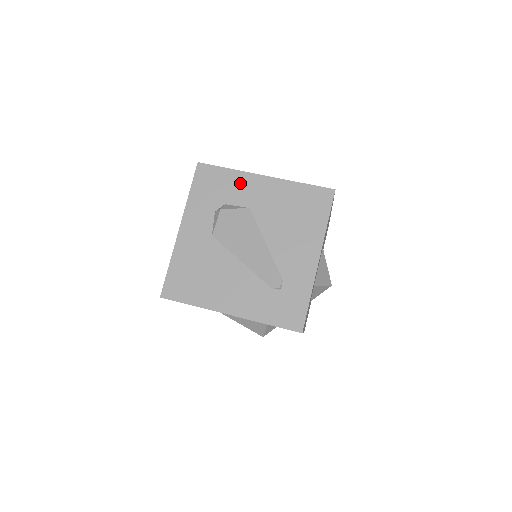
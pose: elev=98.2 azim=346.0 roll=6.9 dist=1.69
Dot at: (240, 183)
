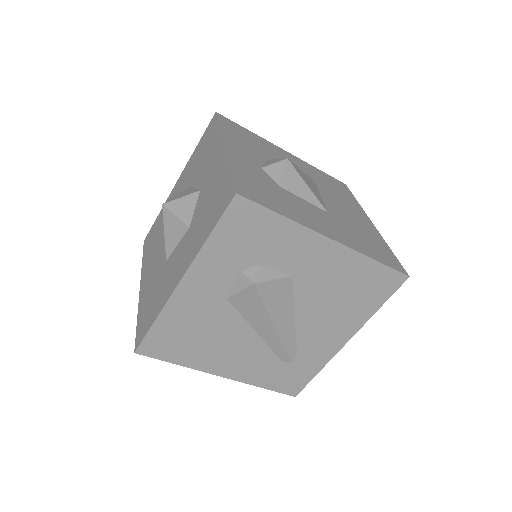
Dot at: (292, 242)
